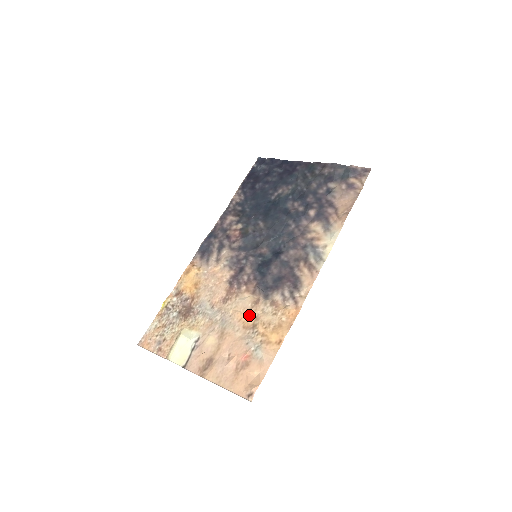
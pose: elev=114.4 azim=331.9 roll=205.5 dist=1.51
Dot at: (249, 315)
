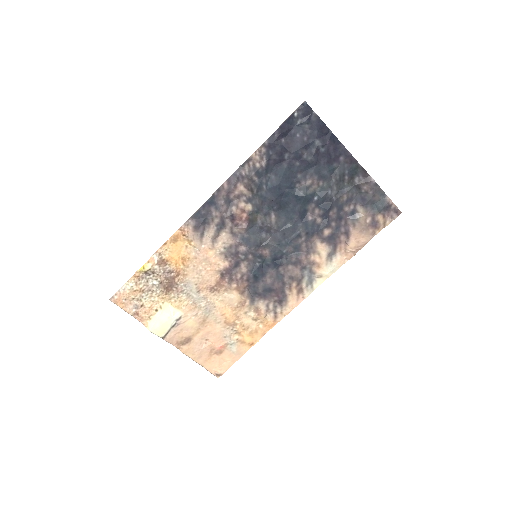
Dot at: (233, 313)
